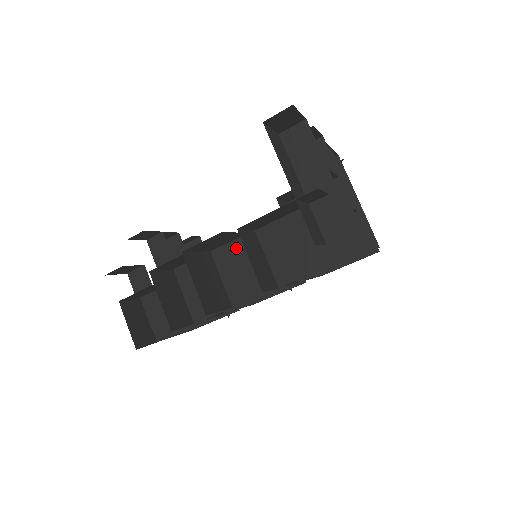
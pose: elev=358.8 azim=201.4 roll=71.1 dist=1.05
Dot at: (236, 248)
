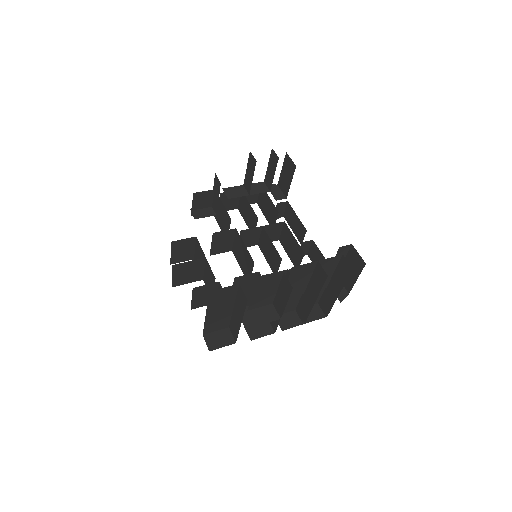
Dot at: (211, 273)
